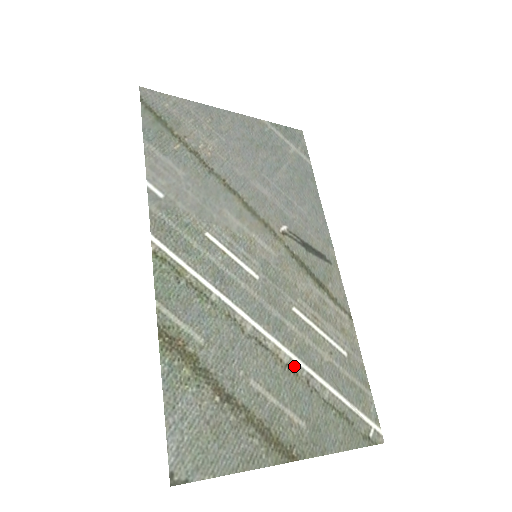
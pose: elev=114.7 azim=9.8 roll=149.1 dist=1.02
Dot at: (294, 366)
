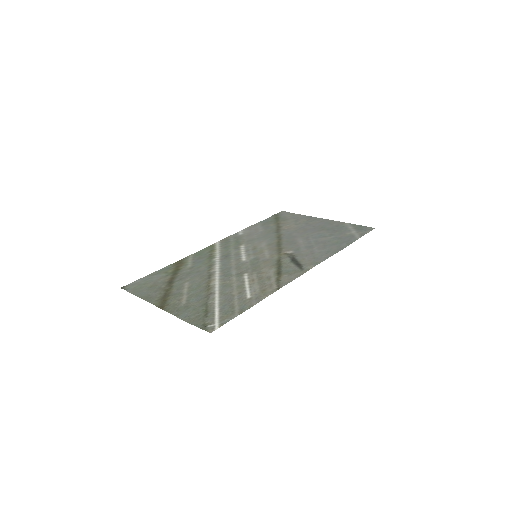
Dot at: (212, 287)
